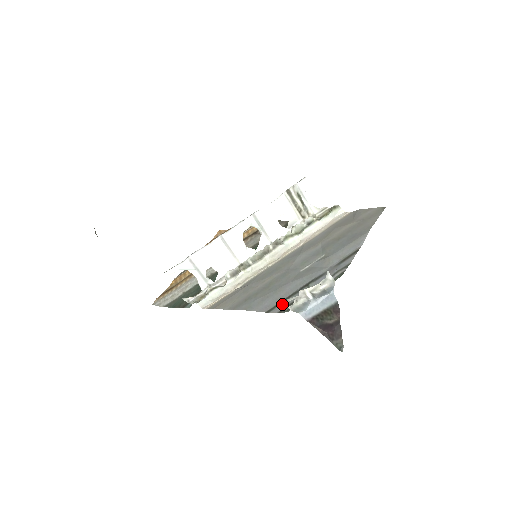
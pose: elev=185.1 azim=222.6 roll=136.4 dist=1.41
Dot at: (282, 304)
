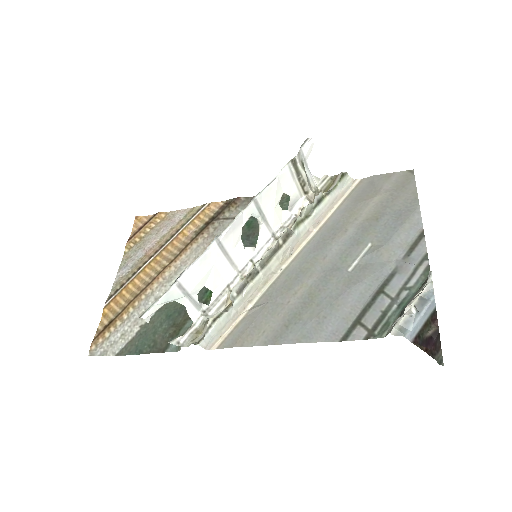
Dot at: (362, 326)
